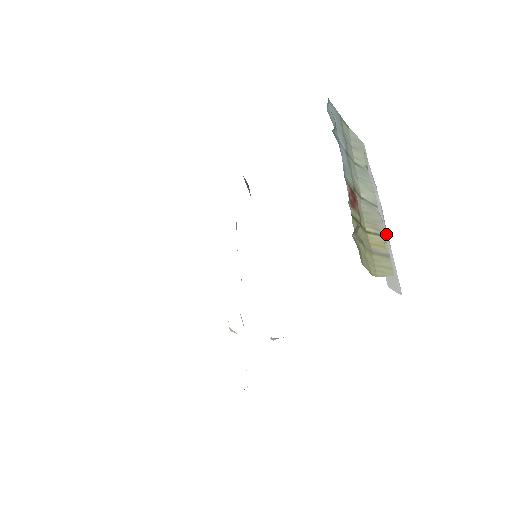
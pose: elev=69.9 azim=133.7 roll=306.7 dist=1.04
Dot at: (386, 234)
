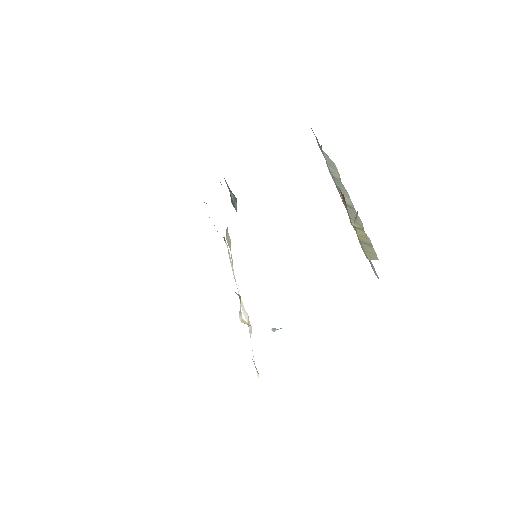
Dot at: occluded
